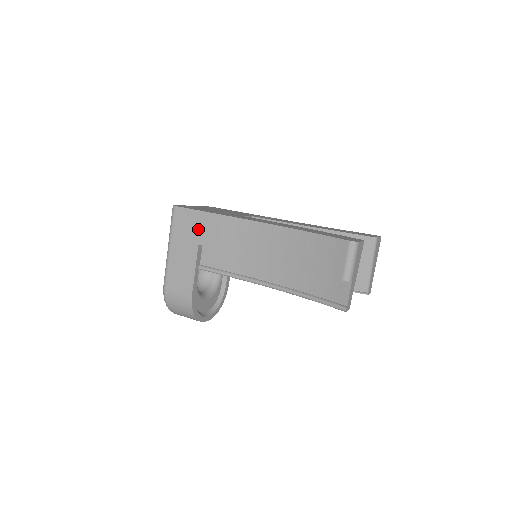
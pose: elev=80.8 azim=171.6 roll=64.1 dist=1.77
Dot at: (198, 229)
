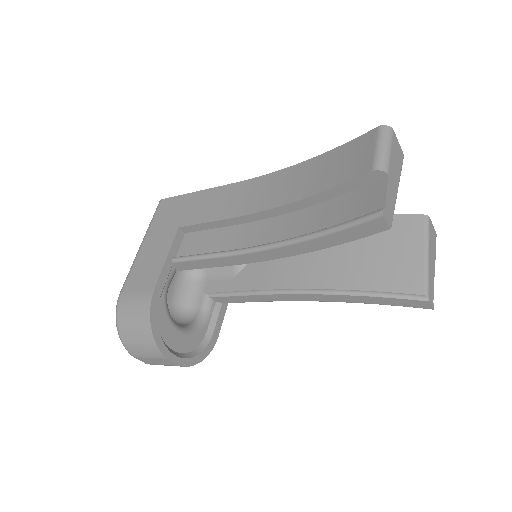
Dot at: (182, 212)
